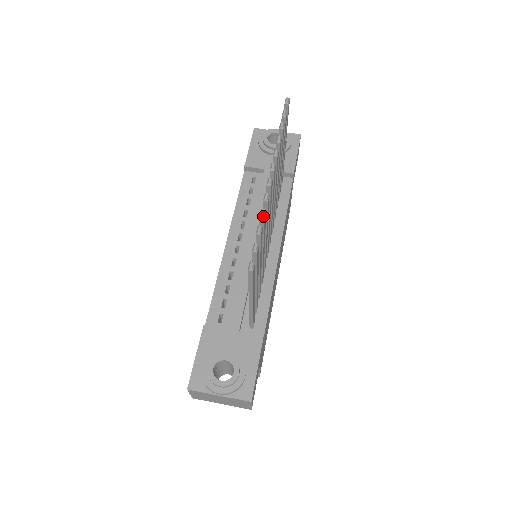
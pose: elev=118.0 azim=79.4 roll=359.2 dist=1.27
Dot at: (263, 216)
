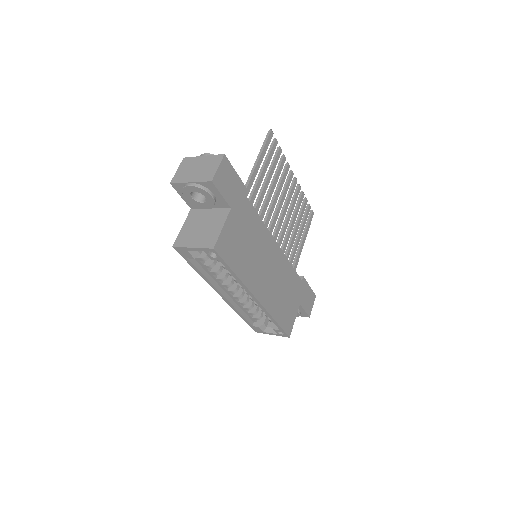
Dot at: (284, 155)
